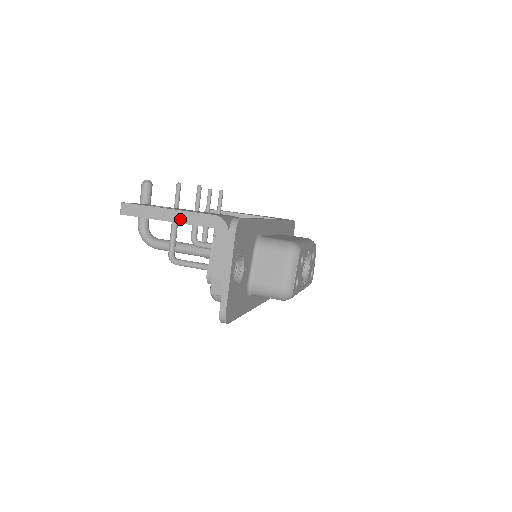
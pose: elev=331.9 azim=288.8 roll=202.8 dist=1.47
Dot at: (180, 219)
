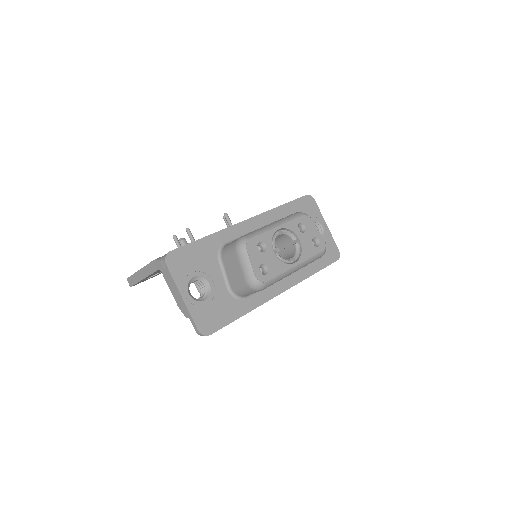
Dot at: (146, 273)
